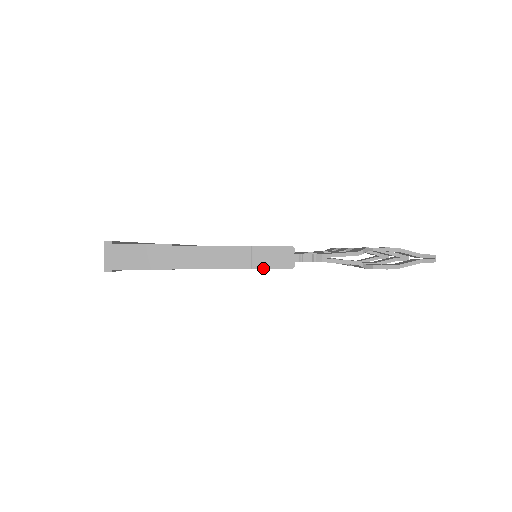
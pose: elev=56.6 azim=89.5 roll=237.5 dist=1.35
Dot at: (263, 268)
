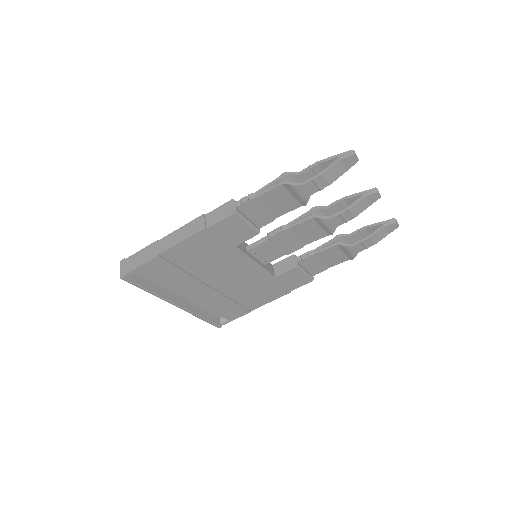
Dot at: (215, 223)
